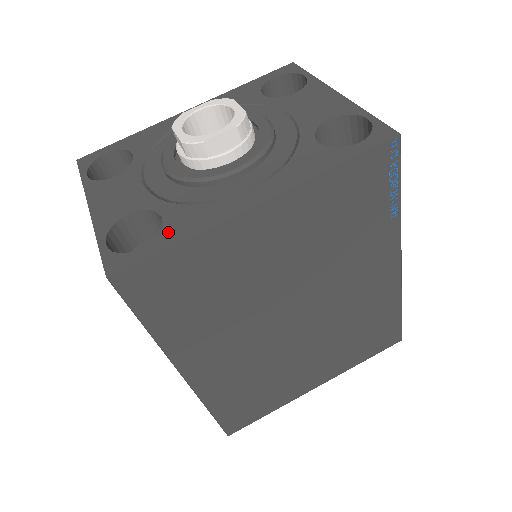
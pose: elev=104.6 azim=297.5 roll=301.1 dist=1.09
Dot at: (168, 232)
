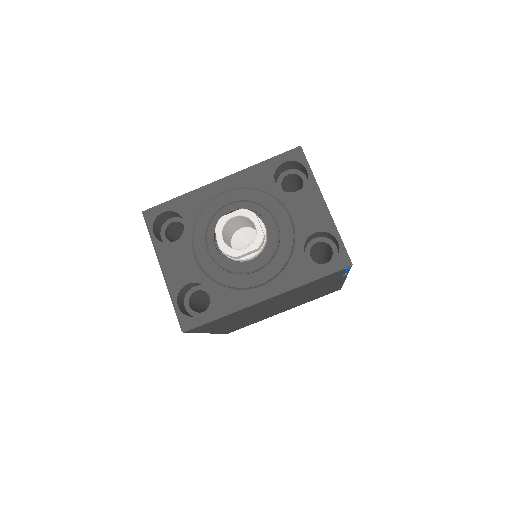
Dot at: (214, 307)
